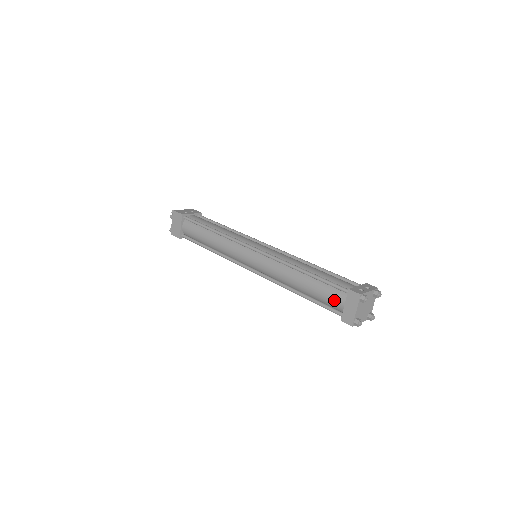
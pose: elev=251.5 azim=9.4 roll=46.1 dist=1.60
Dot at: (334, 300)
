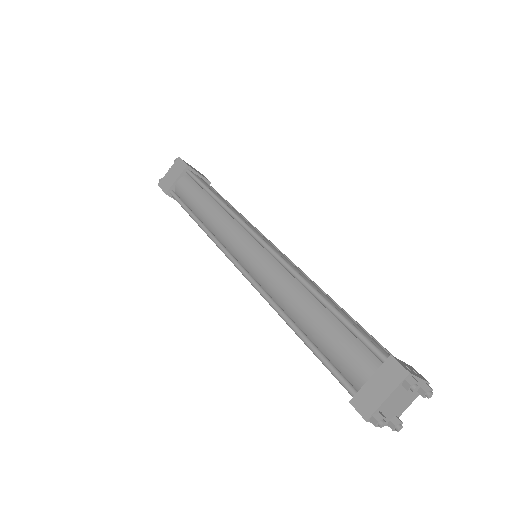
Dot at: (353, 363)
